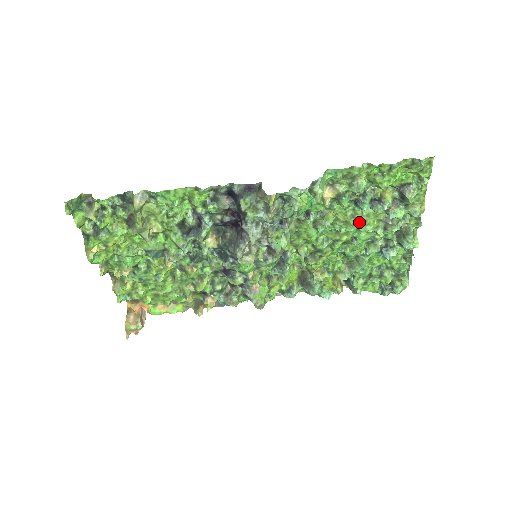
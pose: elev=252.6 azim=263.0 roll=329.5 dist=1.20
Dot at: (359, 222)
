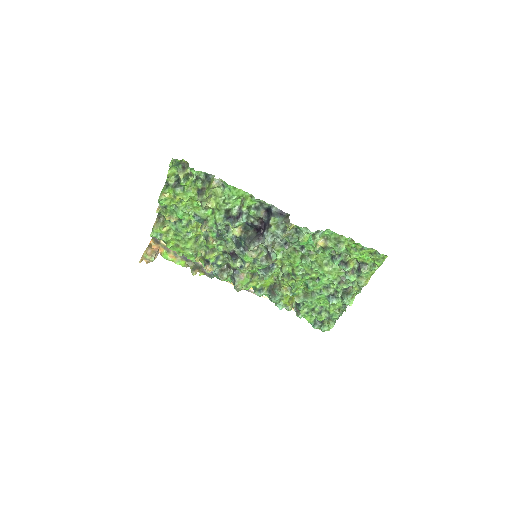
Dot at: (328, 270)
